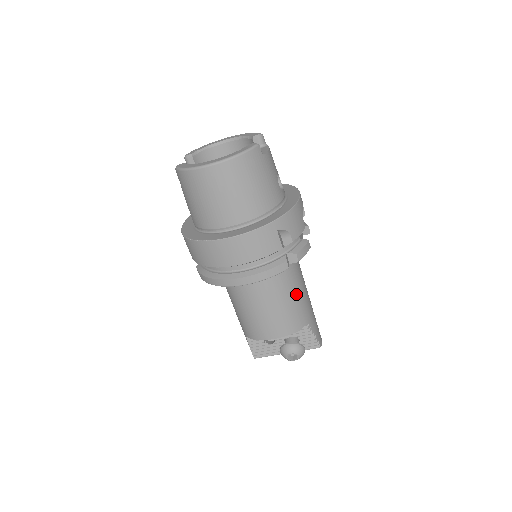
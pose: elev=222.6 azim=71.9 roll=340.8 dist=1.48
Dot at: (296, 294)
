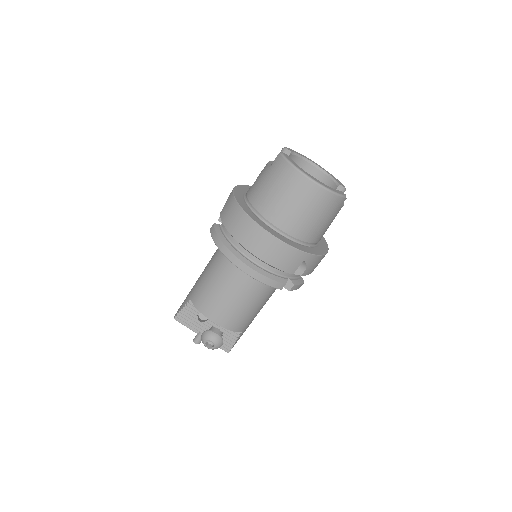
Dot at: (258, 307)
